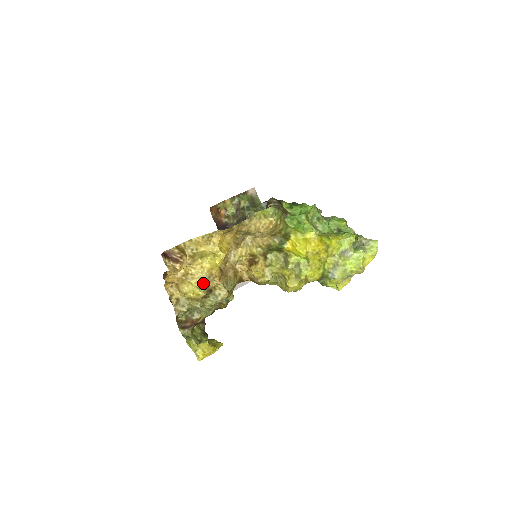
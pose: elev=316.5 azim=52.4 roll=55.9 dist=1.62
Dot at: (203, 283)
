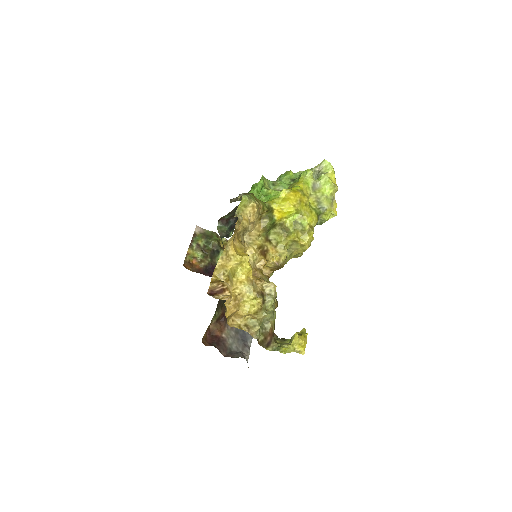
Dot at: (253, 292)
